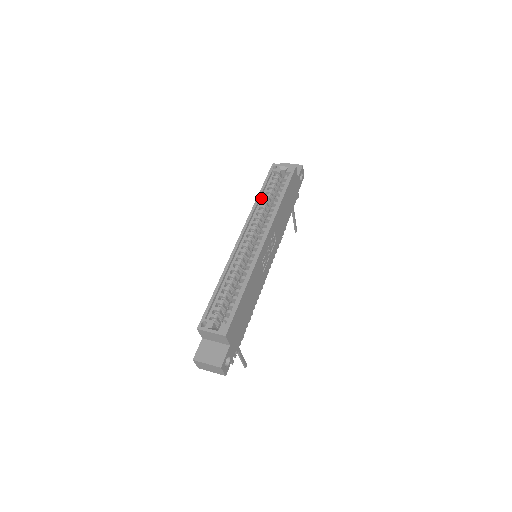
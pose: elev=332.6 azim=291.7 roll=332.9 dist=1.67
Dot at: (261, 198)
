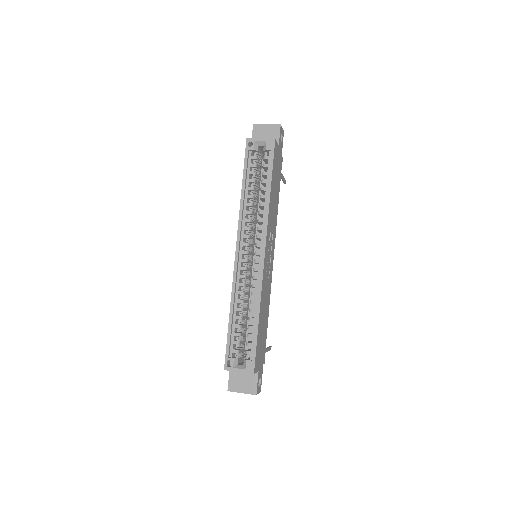
Dot at: (245, 193)
